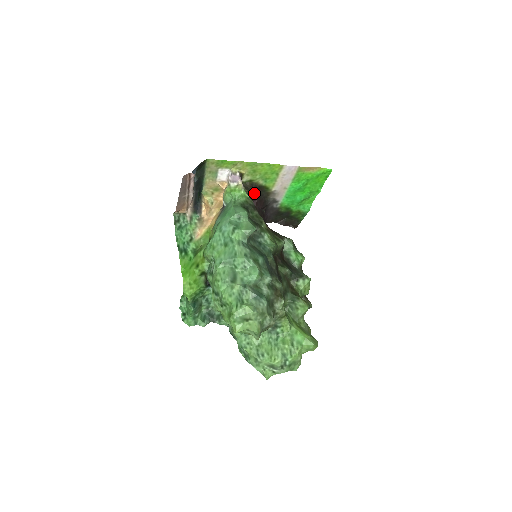
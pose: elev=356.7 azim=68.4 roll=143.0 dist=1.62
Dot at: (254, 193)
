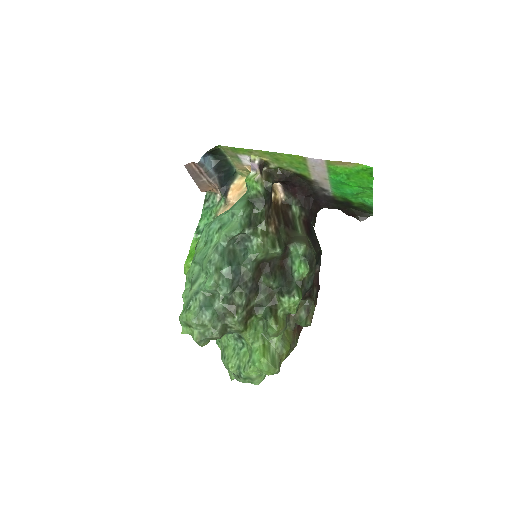
Dot at: (288, 180)
